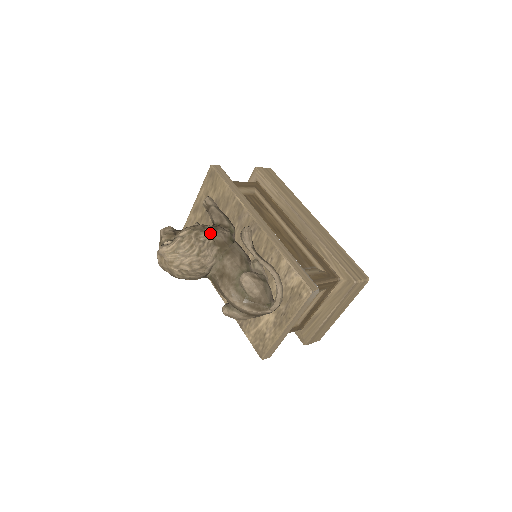
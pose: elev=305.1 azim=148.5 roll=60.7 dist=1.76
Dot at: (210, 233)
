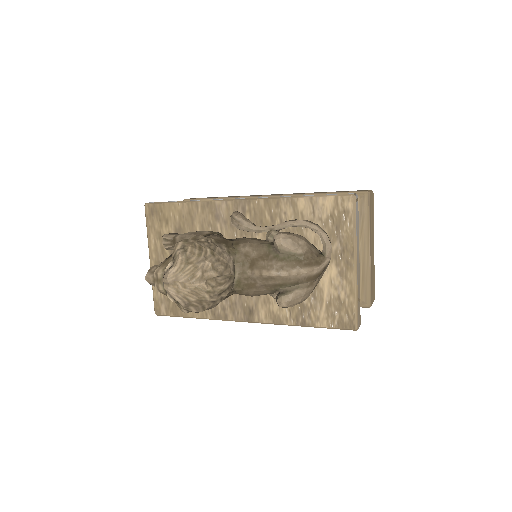
Dot at: occluded
